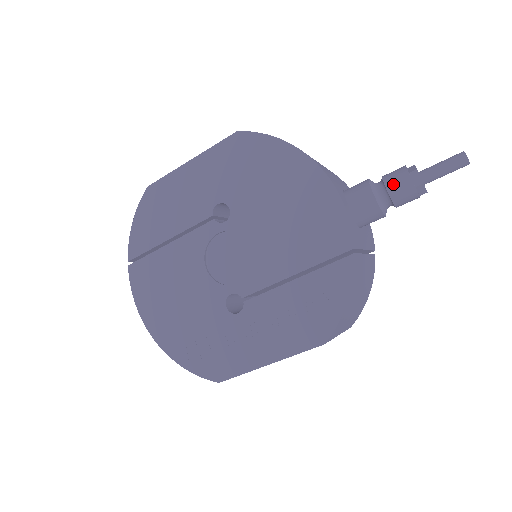
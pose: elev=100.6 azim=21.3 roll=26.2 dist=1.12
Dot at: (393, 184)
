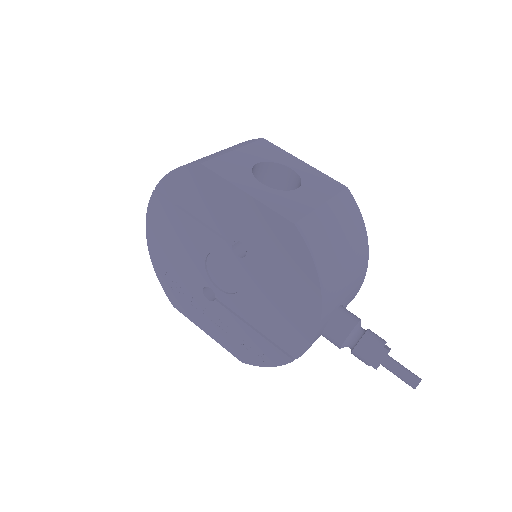
Dot at: (360, 352)
